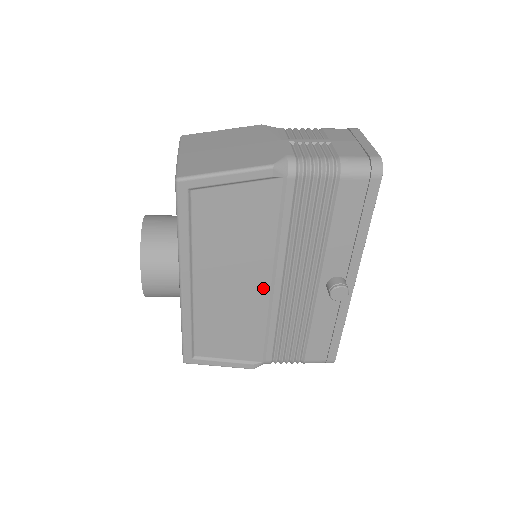
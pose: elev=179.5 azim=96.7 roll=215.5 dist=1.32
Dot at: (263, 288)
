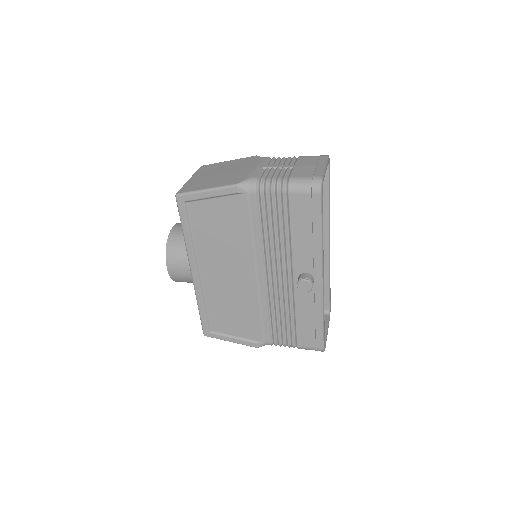
Dot at: (250, 279)
